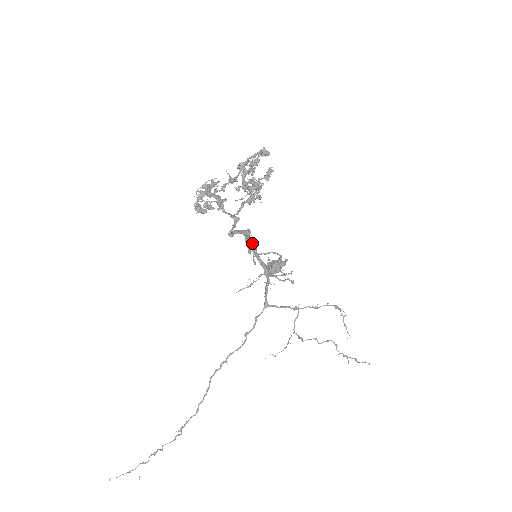
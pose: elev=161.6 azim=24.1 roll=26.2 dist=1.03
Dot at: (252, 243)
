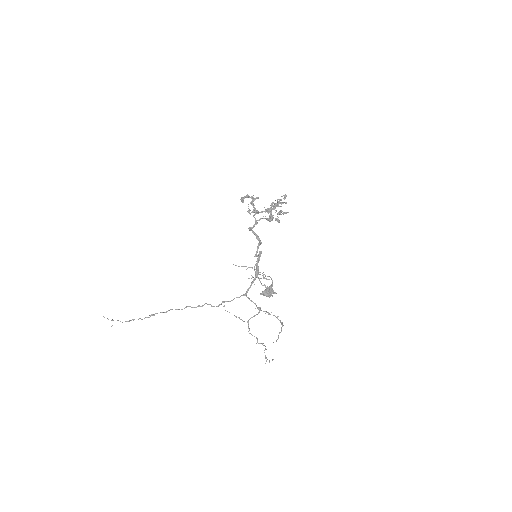
Dot at: (259, 252)
